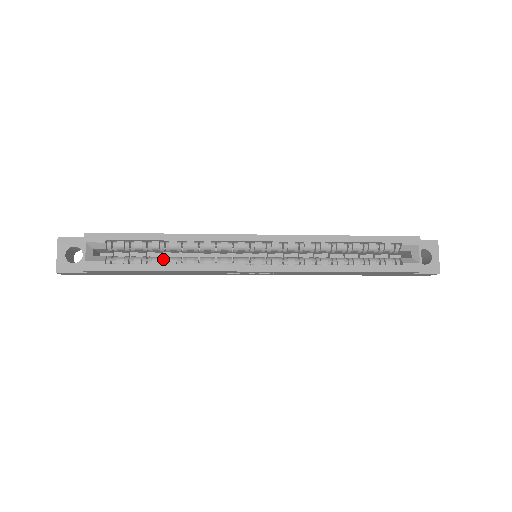
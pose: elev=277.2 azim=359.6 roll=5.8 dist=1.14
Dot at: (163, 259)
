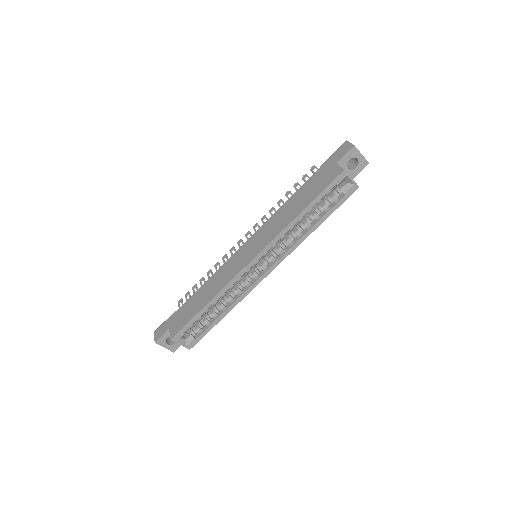
Dot at: (217, 310)
